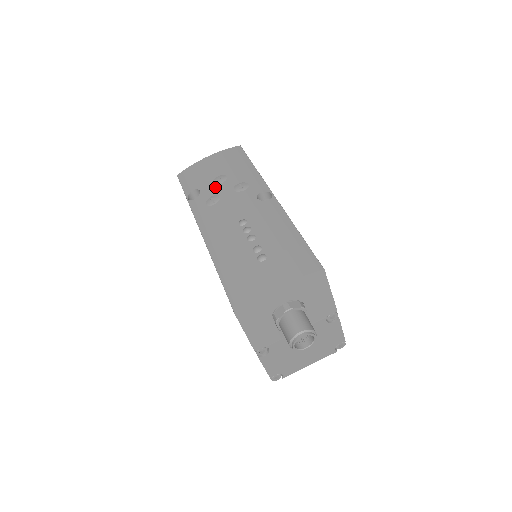
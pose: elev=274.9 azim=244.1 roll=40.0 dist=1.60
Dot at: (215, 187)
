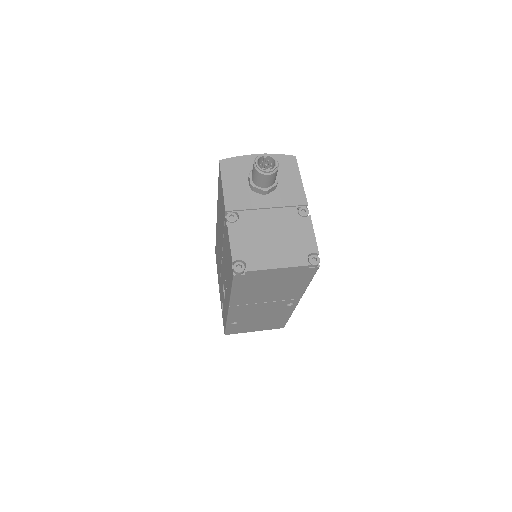
Dot at: occluded
